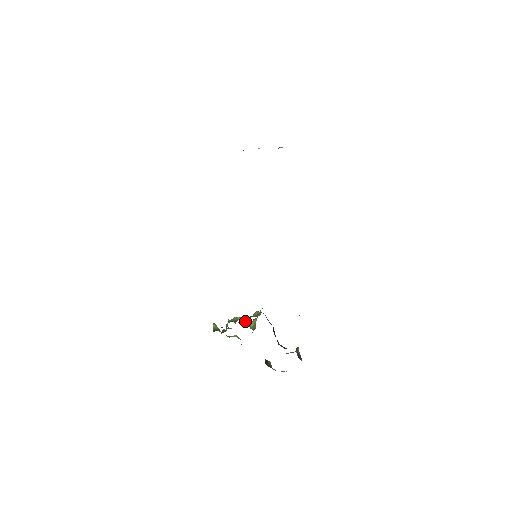
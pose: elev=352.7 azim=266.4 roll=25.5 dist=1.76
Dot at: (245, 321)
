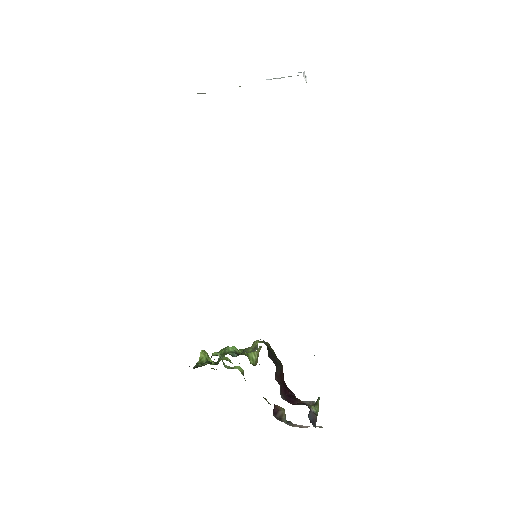
Dot at: occluded
